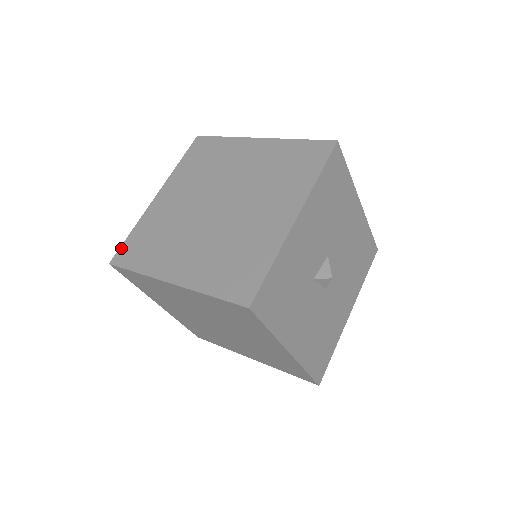
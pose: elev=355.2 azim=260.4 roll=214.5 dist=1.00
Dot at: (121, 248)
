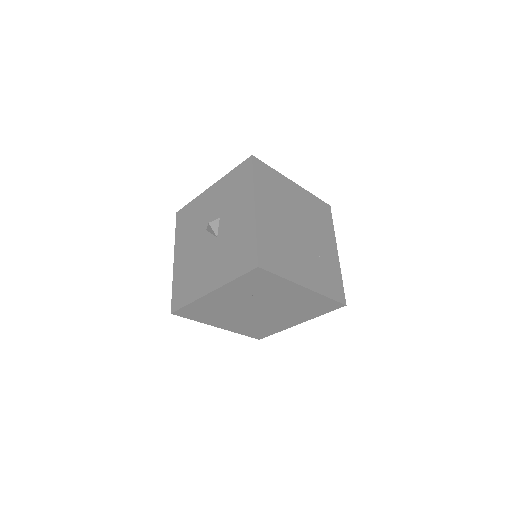
Dot at: (180, 310)
